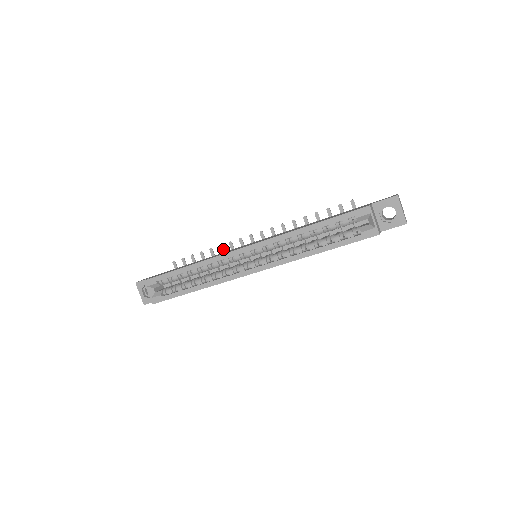
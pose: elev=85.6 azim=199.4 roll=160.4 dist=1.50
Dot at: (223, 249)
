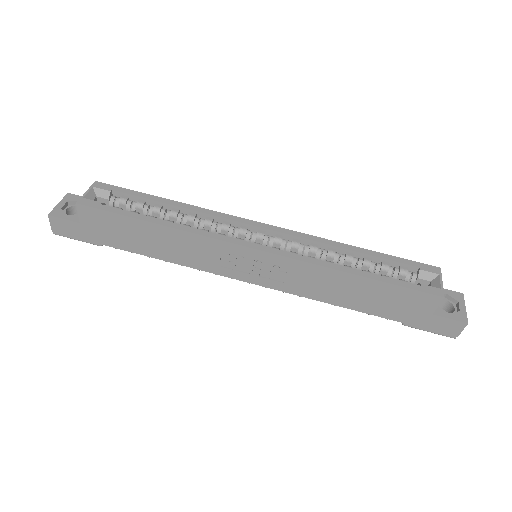
Dot at: occluded
